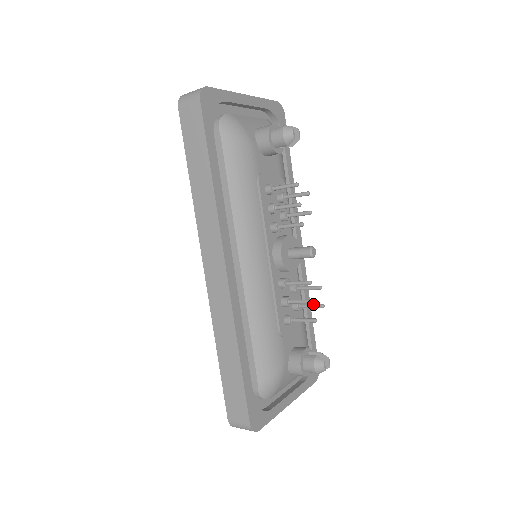
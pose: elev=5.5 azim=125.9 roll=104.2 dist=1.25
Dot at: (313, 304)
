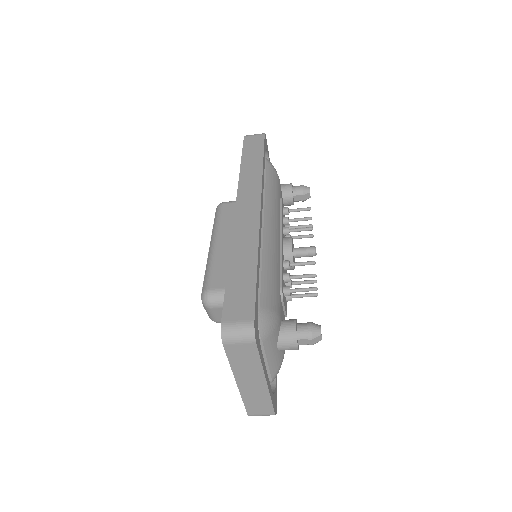
Dot at: (307, 293)
